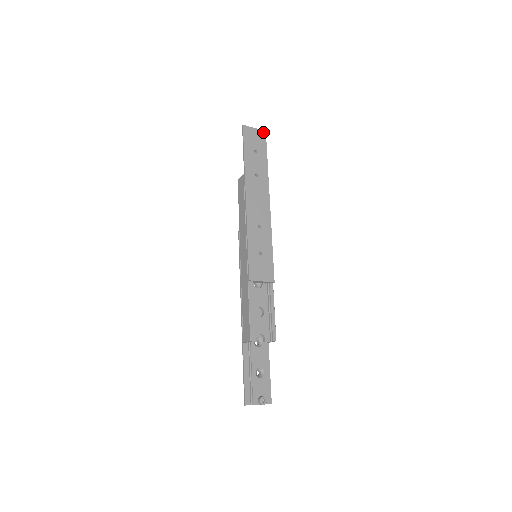
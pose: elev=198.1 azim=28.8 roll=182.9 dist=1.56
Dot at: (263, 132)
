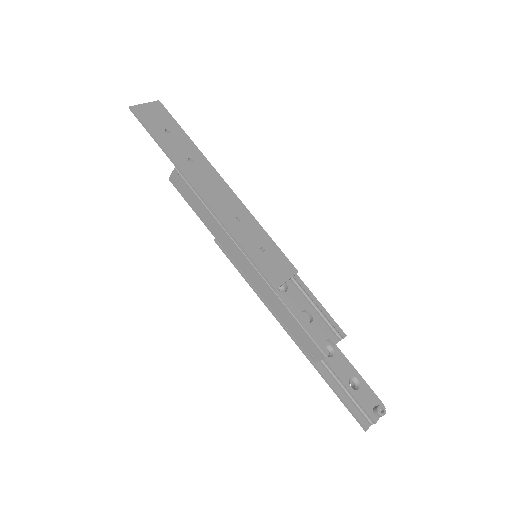
Dot at: (157, 103)
